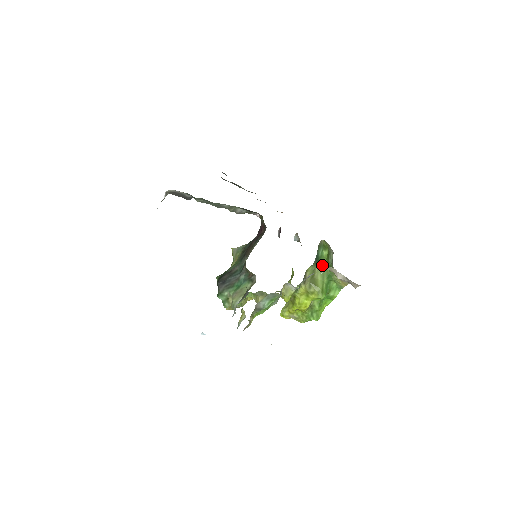
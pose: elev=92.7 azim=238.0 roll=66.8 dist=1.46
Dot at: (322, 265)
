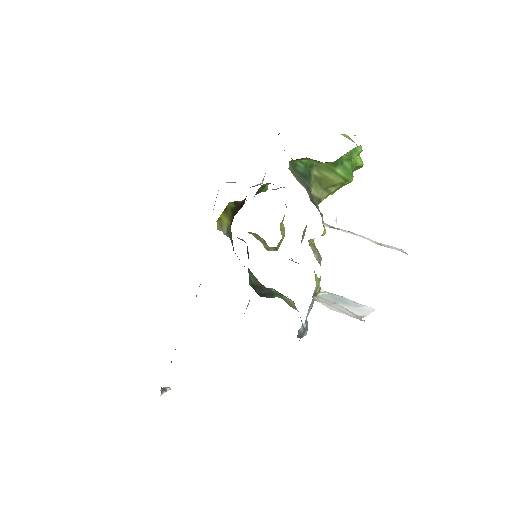
Dot at: (316, 164)
